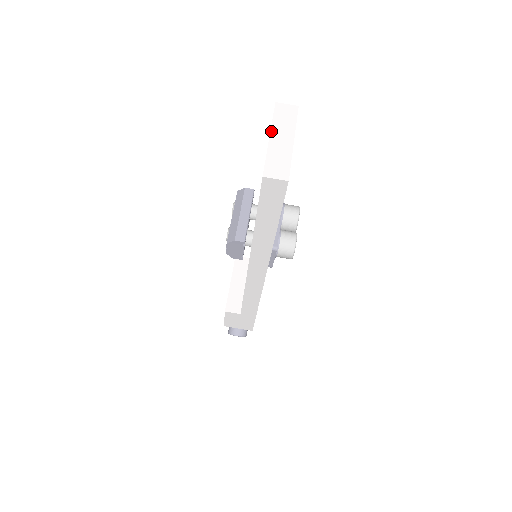
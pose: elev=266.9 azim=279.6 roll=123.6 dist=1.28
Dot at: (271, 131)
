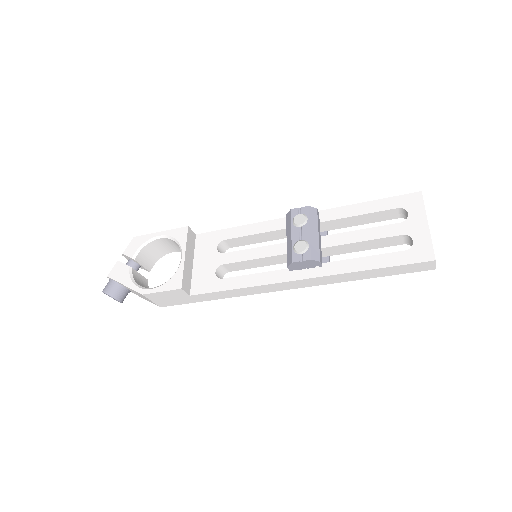
Dot at: occluded
